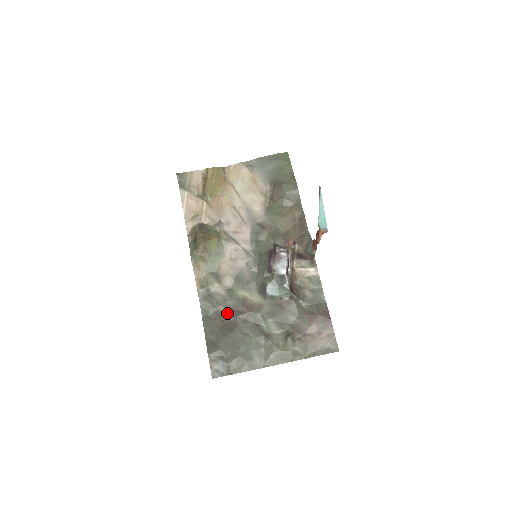
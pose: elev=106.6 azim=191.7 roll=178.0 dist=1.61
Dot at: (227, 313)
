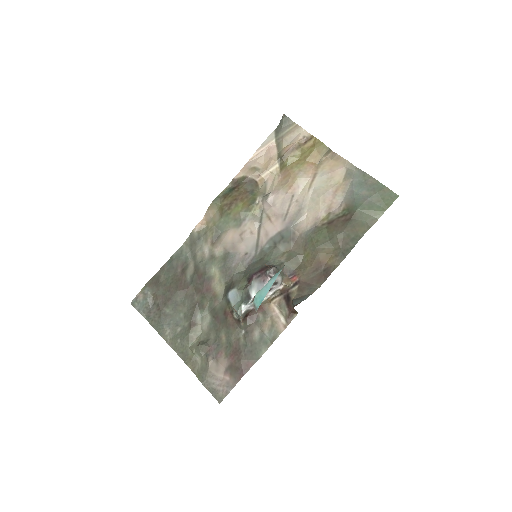
Dot at: (191, 272)
